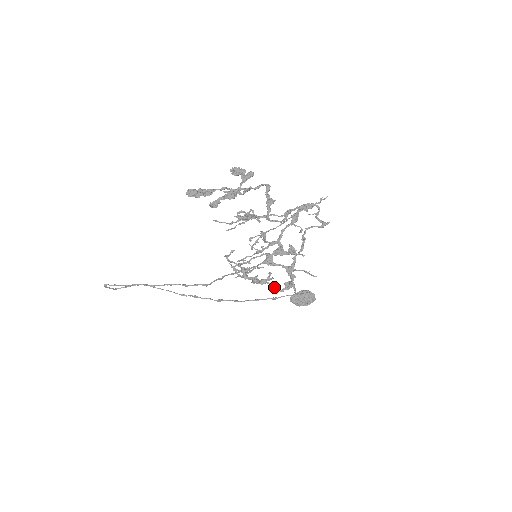
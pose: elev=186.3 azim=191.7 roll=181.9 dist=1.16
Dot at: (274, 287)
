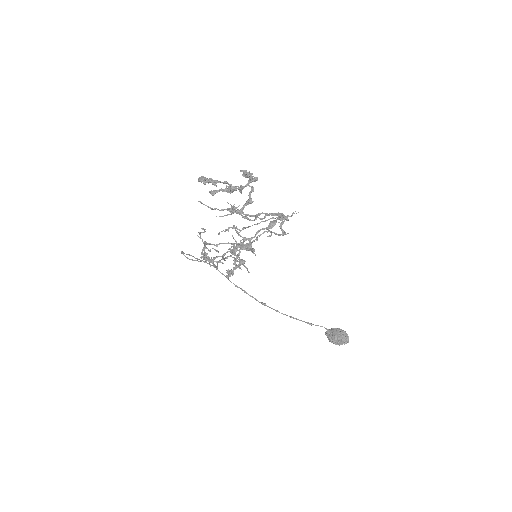
Dot at: occluded
